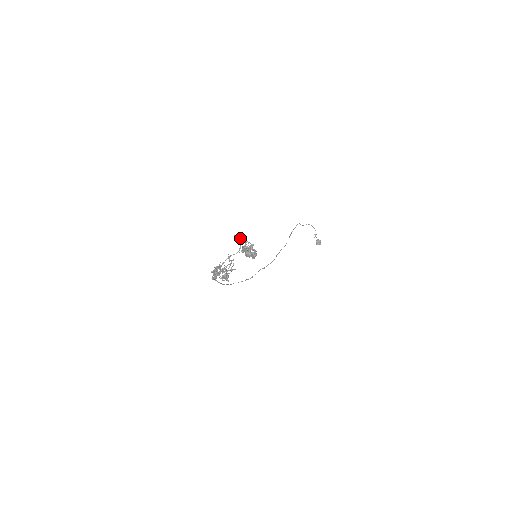
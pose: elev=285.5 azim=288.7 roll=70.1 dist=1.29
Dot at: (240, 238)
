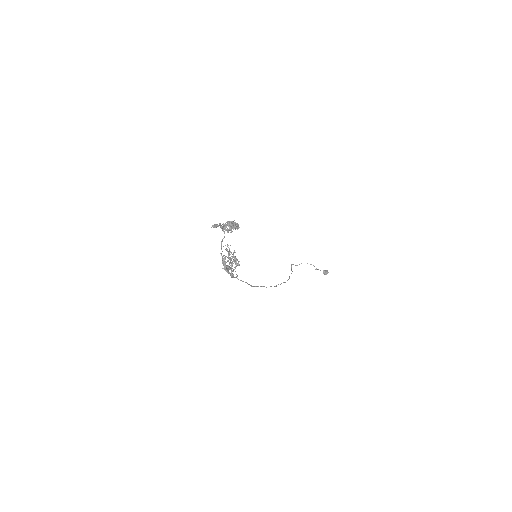
Dot at: (216, 224)
